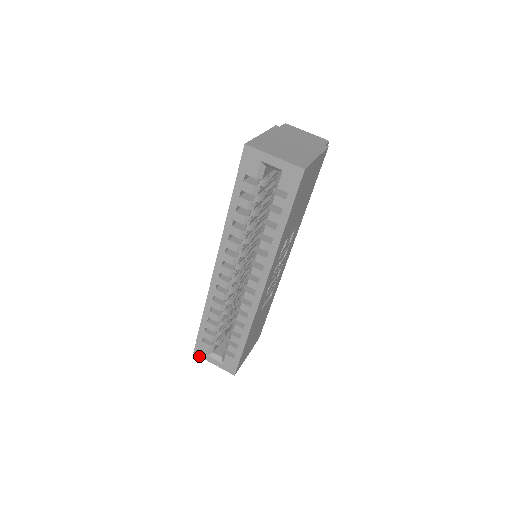
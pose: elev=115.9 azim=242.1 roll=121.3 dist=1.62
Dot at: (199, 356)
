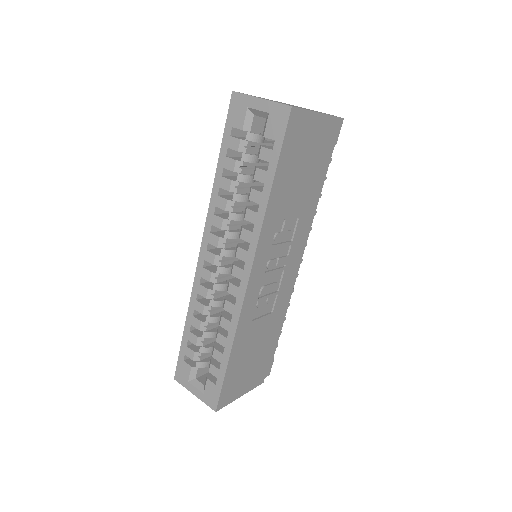
Dot at: (180, 383)
